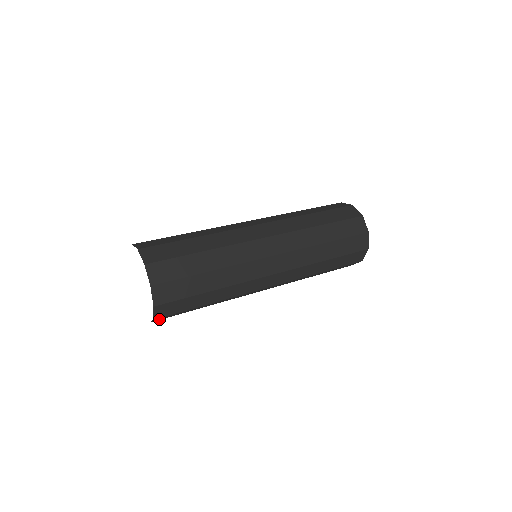
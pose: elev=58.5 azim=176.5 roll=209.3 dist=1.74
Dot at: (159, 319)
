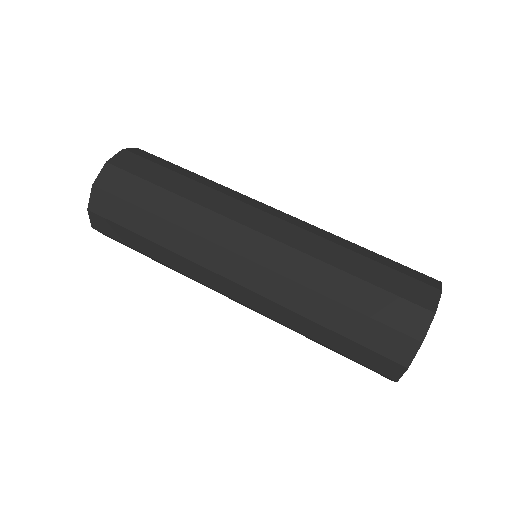
Dot at: occluded
